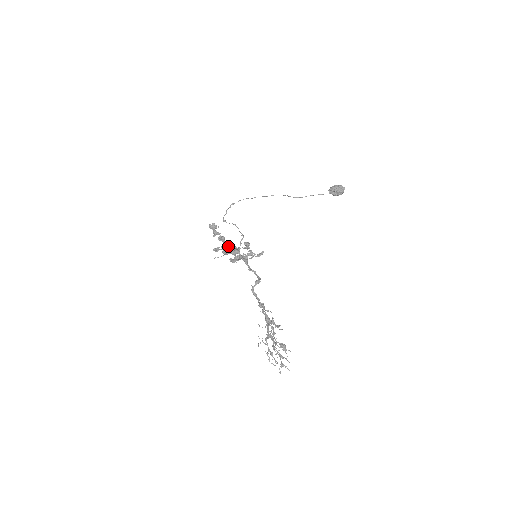
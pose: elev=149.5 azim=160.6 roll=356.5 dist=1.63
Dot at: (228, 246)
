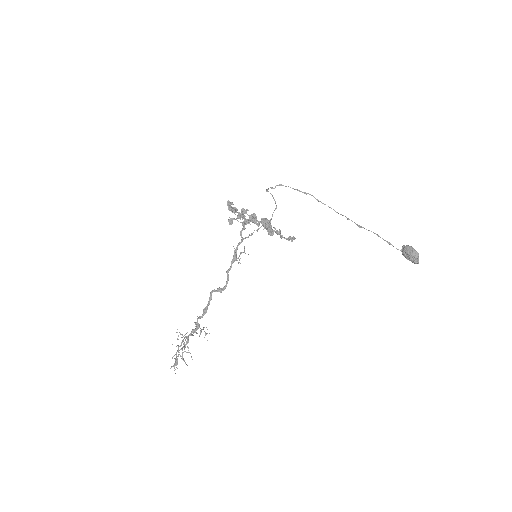
Dot at: (244, 224)
